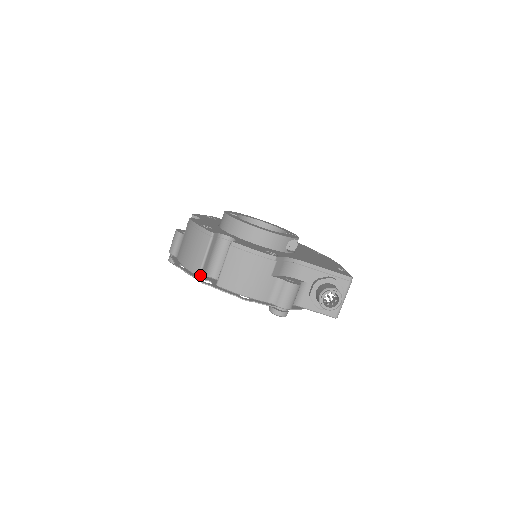
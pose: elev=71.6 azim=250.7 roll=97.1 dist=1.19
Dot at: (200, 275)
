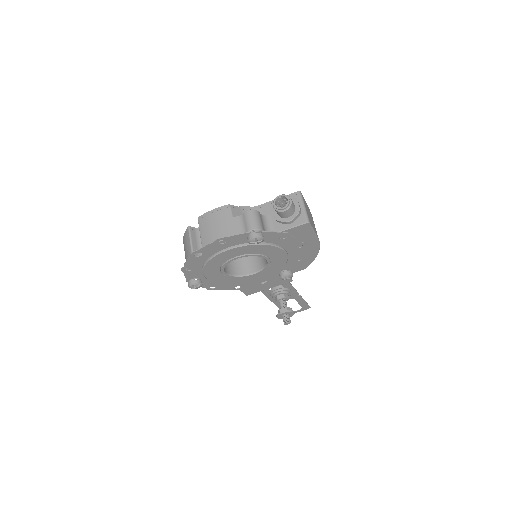
Dot at: (193, 256)
